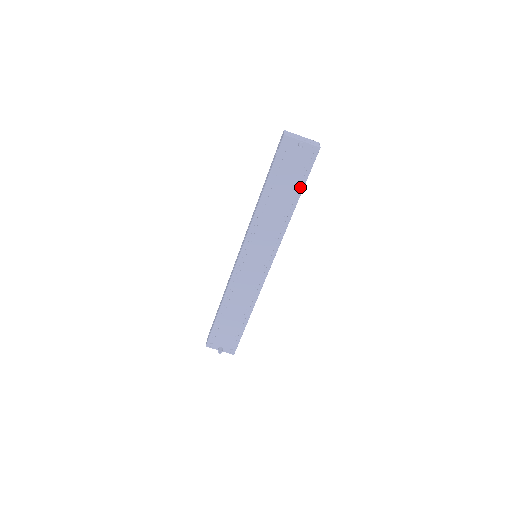
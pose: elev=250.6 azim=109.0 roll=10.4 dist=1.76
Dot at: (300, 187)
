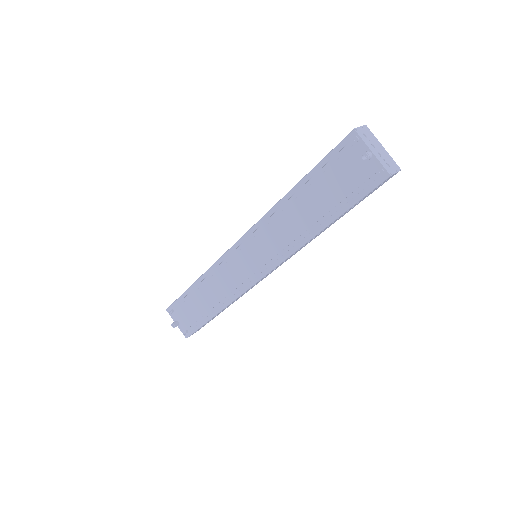
Dot at: (339, 210)
